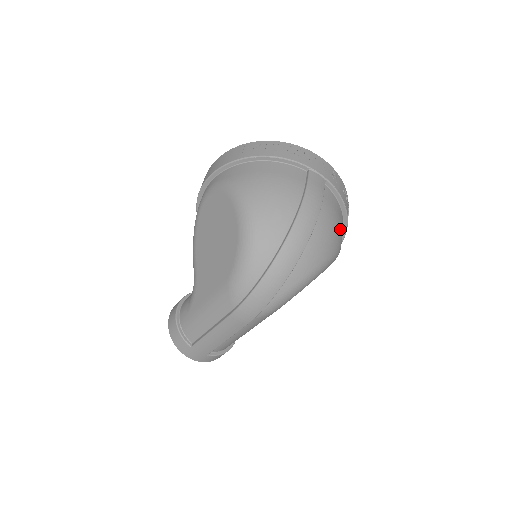
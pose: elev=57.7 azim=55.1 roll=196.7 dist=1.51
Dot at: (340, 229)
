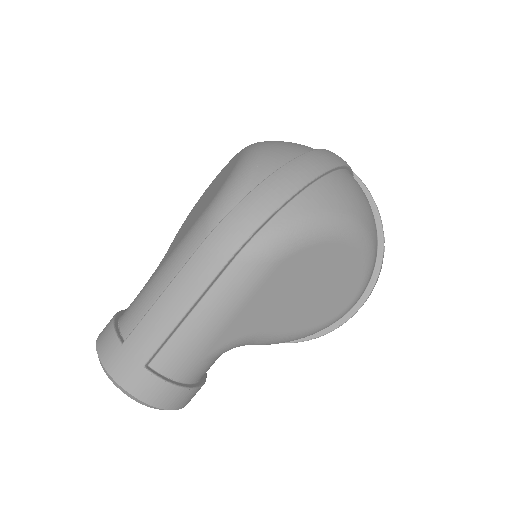
Dot at: (373, 218)
